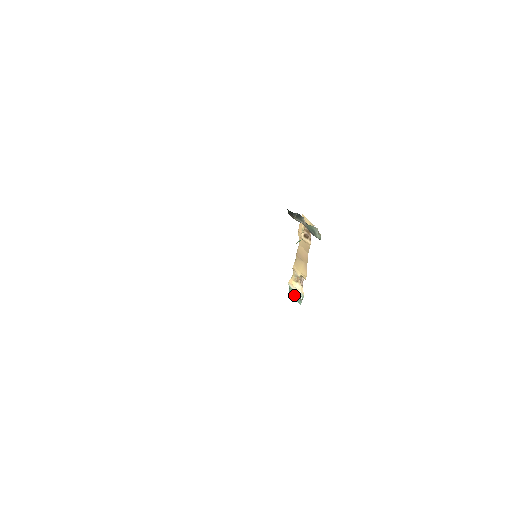
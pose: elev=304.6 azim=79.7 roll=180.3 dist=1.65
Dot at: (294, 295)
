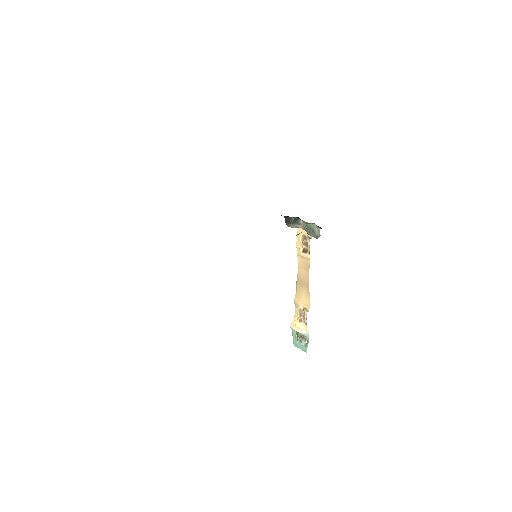
Dot at: (298, 342)
